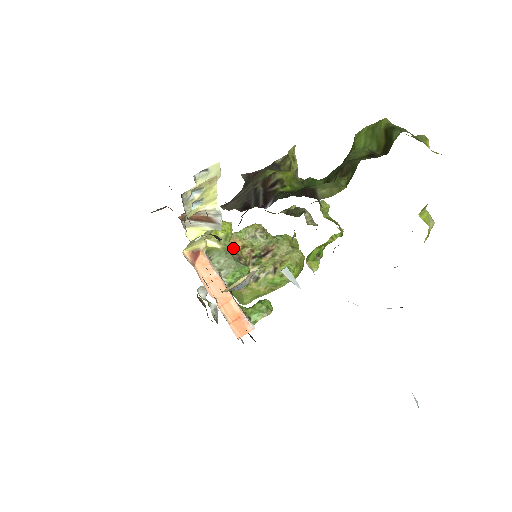
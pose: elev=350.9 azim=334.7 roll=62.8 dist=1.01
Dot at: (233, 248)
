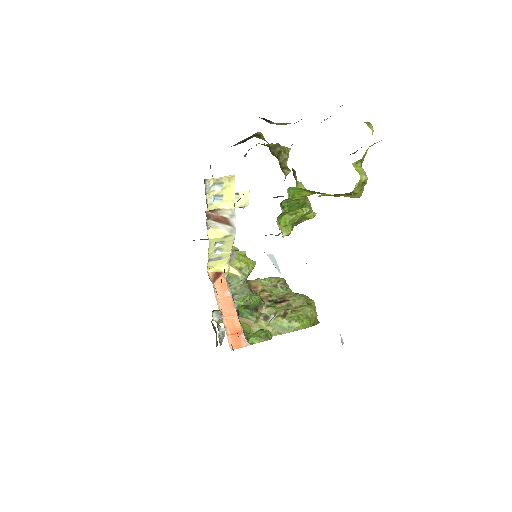
Dot at: (254, 289)
